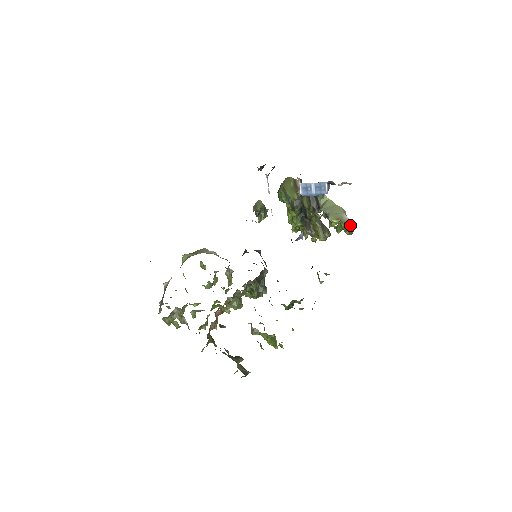
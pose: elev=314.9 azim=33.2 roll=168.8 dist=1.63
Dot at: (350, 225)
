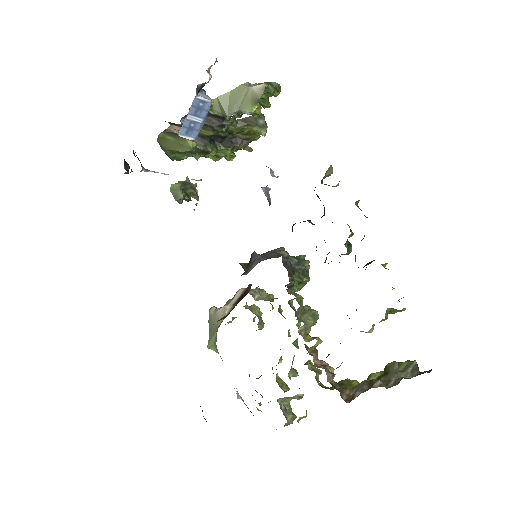
Dot at: (269, 86)
